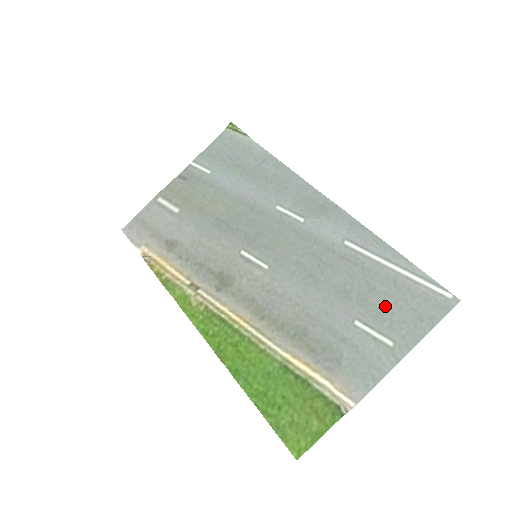
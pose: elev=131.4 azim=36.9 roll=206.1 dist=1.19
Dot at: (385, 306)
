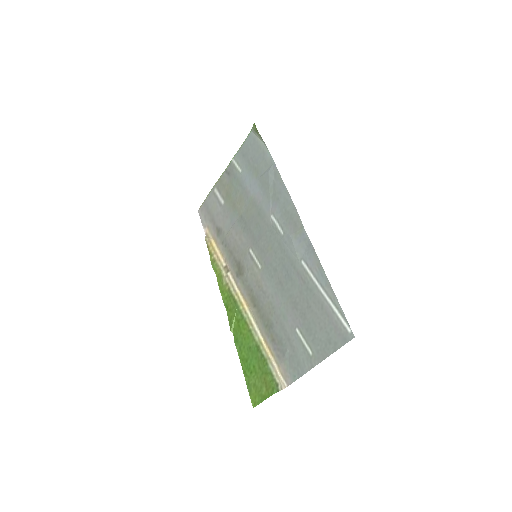
Dot at: (313, 323)
